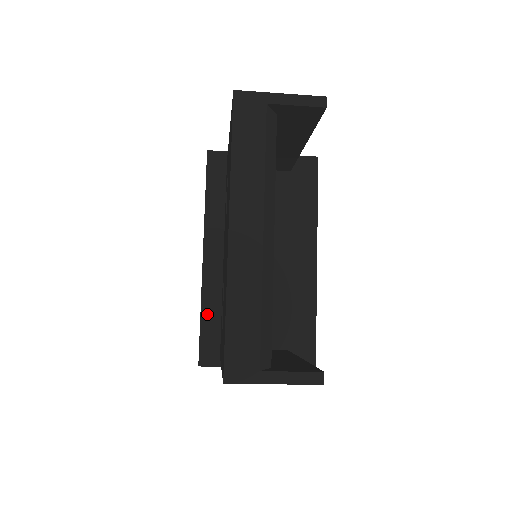
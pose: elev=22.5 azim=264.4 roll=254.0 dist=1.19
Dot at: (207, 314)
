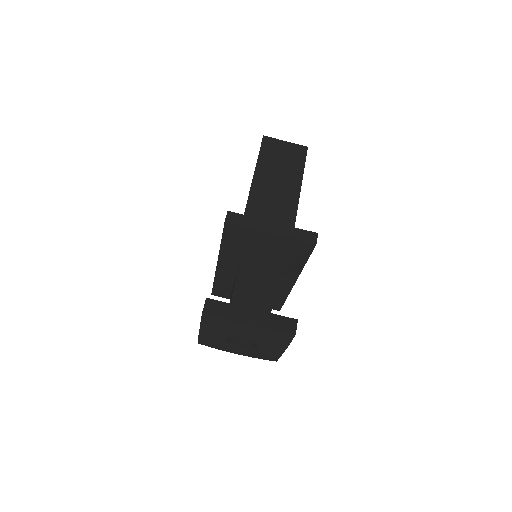
Dot at: occluded
